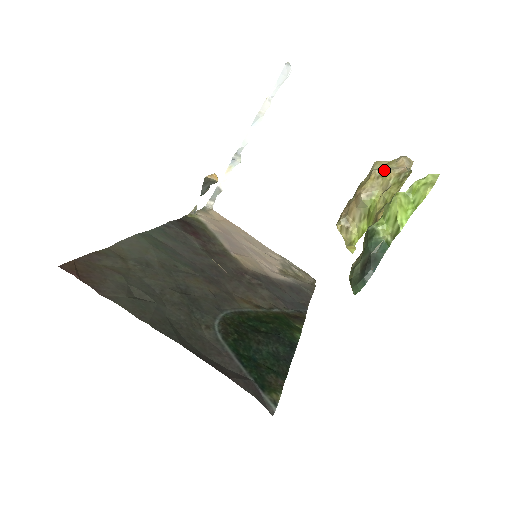
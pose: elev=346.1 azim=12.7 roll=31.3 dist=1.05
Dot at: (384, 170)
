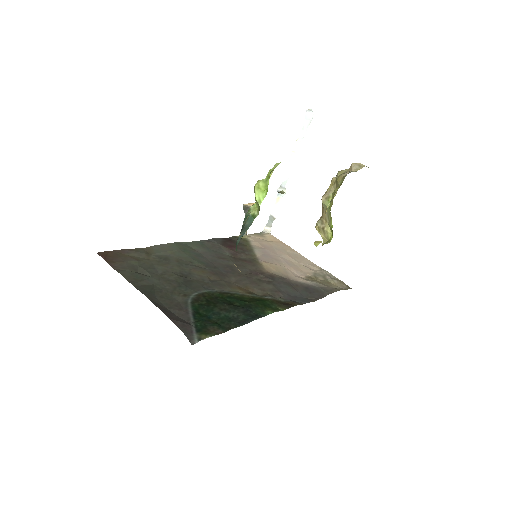
Dot at: (338, 176)
